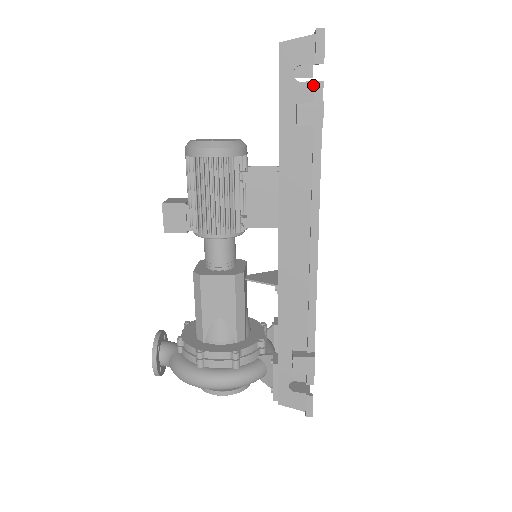
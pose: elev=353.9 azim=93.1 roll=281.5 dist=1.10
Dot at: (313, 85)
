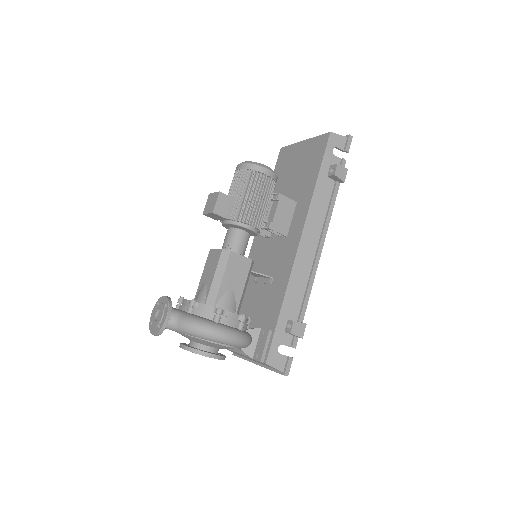
Dot at: (340, 160)
